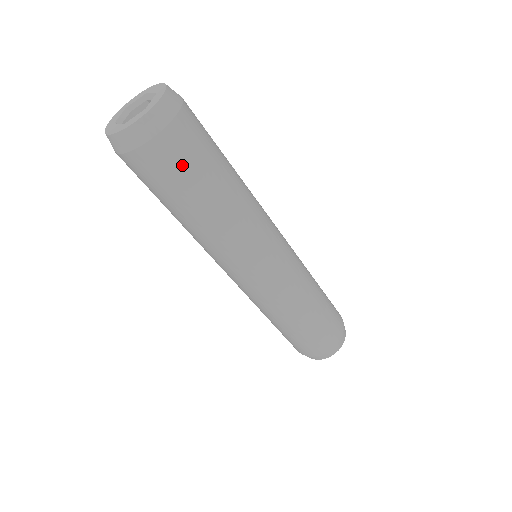
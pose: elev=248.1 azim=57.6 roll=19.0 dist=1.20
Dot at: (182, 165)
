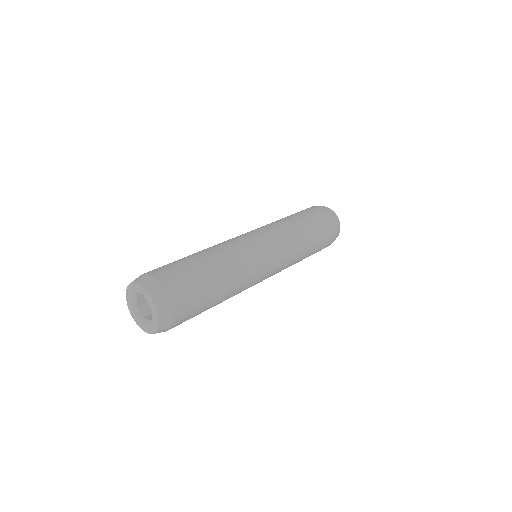
Dot at: (195, 305)
